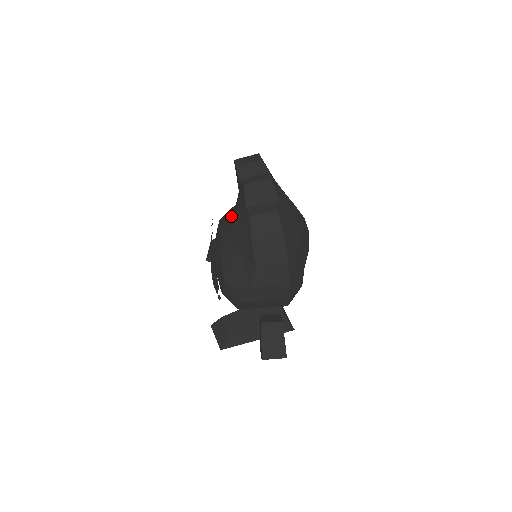
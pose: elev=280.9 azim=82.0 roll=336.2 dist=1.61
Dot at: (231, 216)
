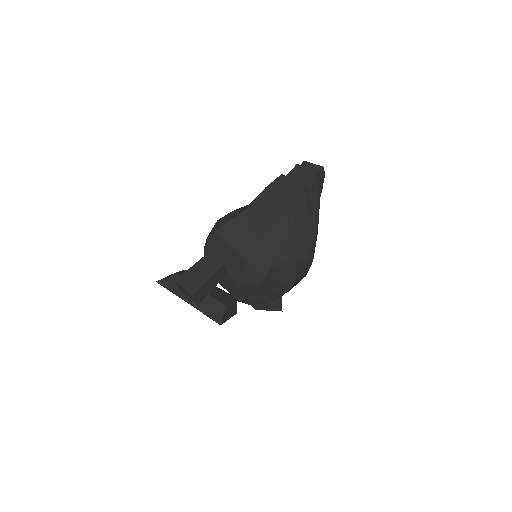
Dot at: occluded
